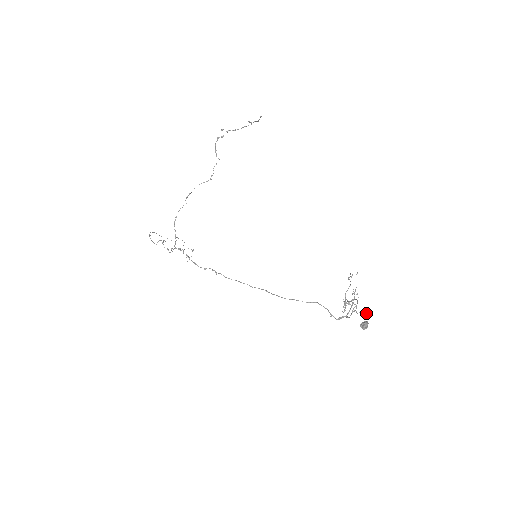
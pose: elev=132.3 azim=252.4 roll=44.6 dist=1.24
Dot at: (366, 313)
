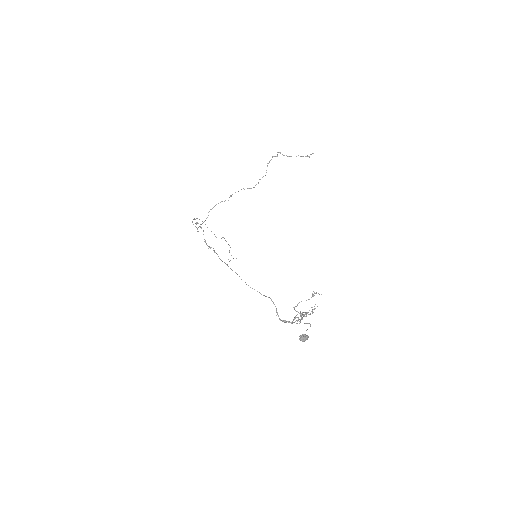
Dot at: occluded
